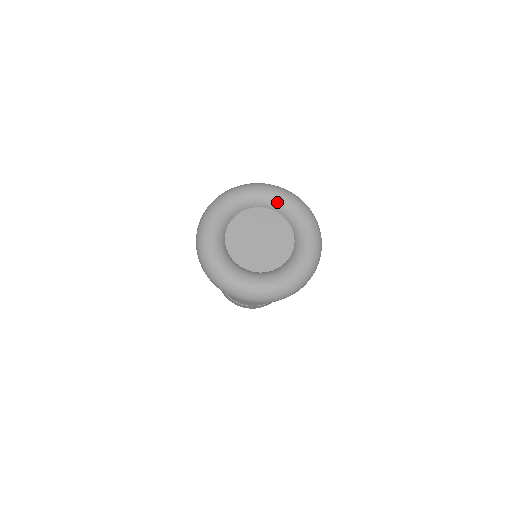
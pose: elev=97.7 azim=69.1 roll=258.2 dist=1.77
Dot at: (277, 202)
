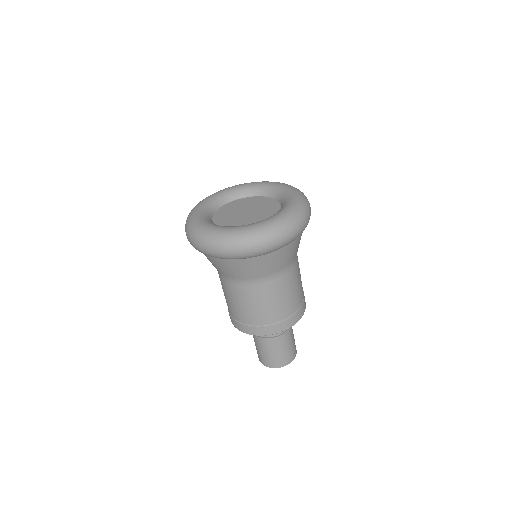
Dot at: (245, 189)
